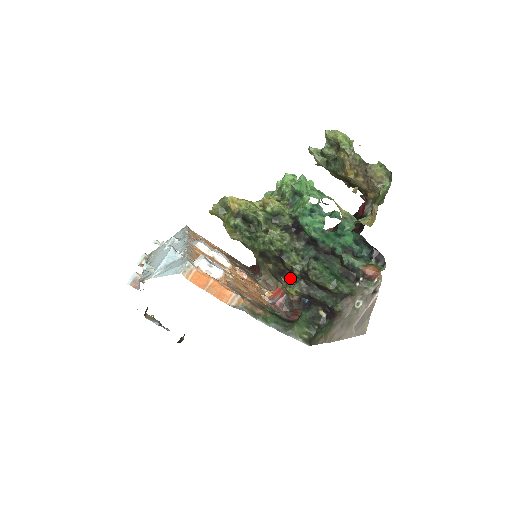
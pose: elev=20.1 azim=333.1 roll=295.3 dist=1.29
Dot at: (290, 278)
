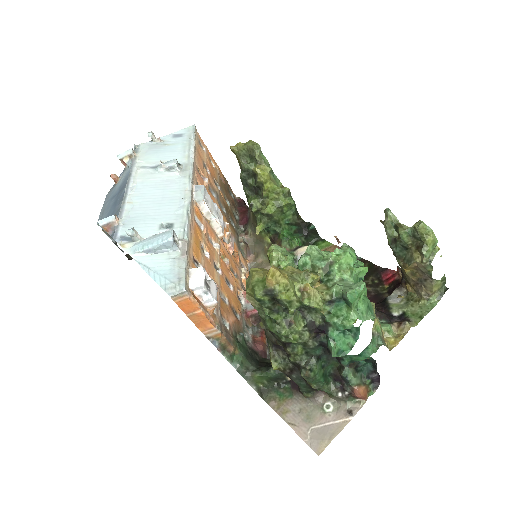
Dot at: (281, 352)
